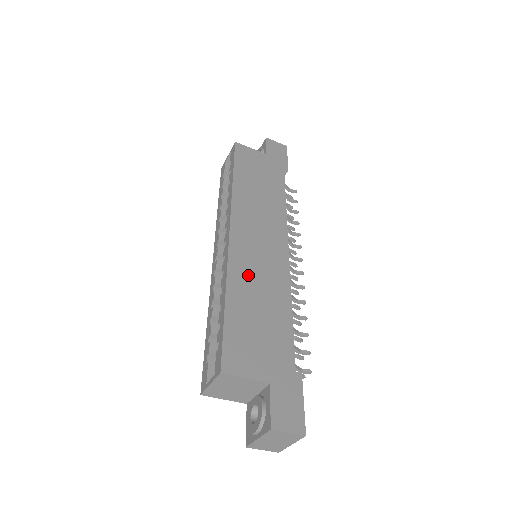
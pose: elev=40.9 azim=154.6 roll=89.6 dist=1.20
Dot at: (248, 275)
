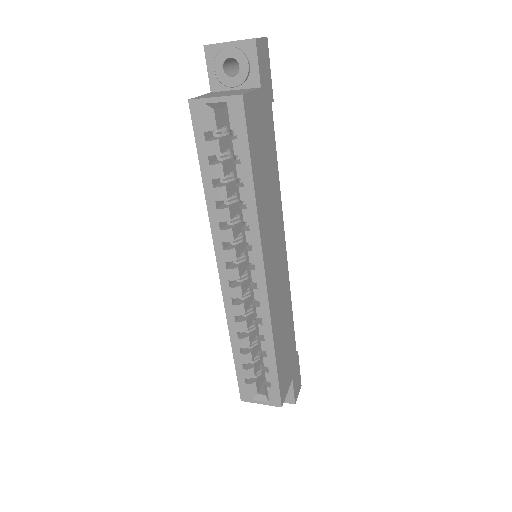
Dot at: (278, 311)
